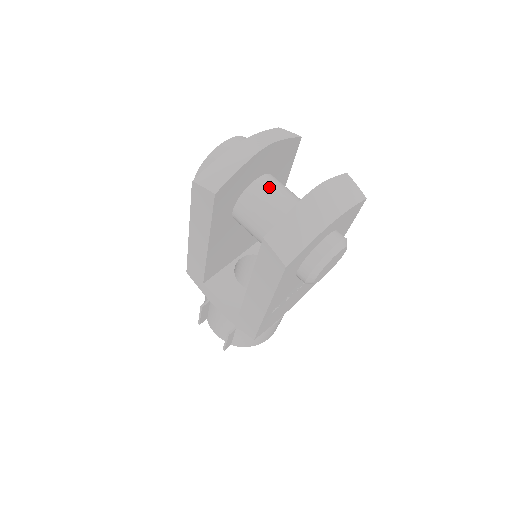
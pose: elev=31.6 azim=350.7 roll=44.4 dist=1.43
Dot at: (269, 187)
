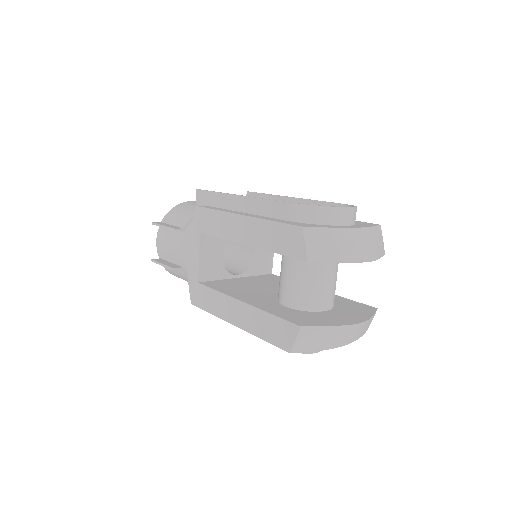
Dot at: (332, 268)
